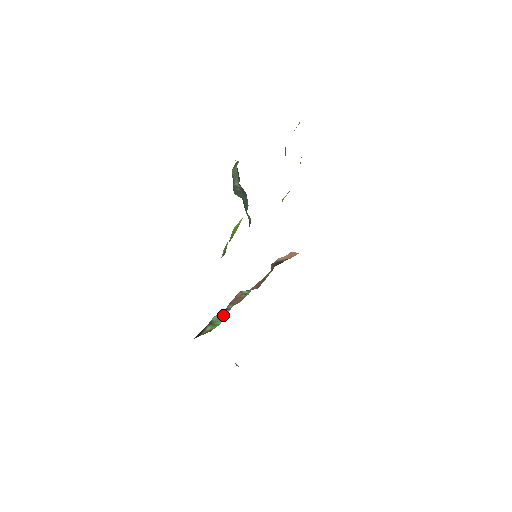
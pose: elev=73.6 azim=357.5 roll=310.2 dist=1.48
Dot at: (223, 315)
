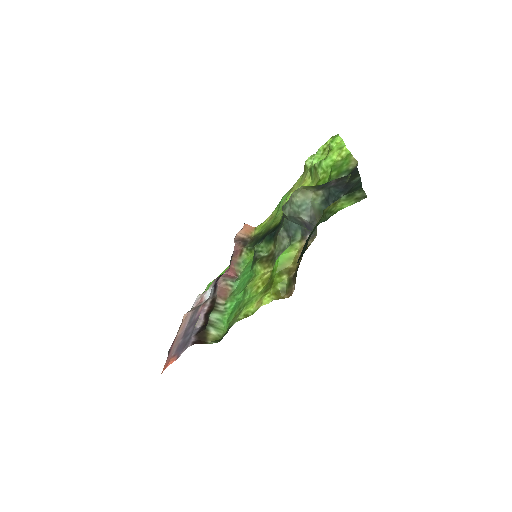
Dot at: (221, 315)
